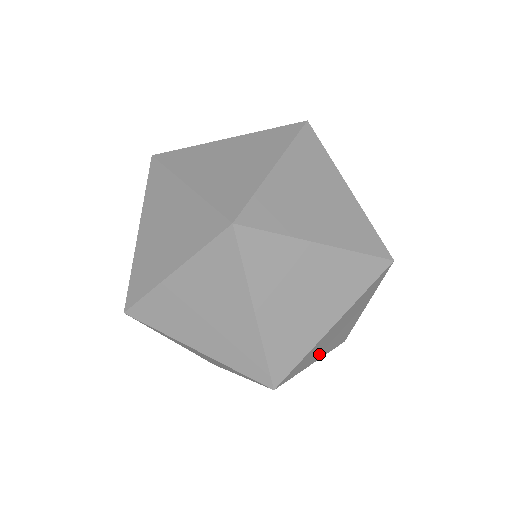
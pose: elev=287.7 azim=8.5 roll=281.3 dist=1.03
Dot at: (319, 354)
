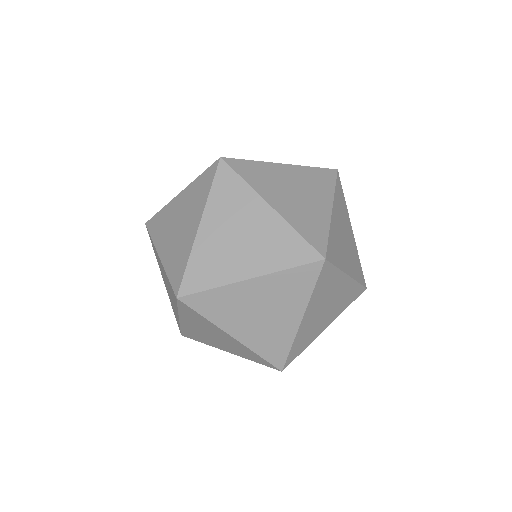
Dot at: (346, 263)
